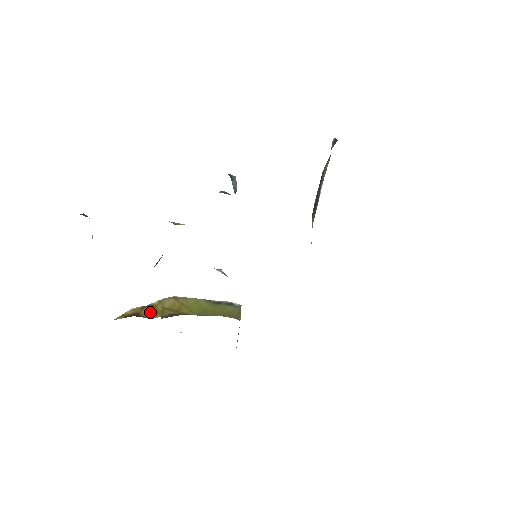
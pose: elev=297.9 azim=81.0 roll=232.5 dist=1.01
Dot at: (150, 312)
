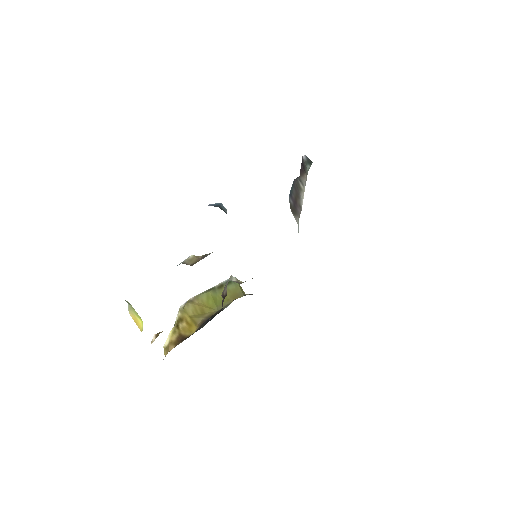
Dot at: (185, 327)
